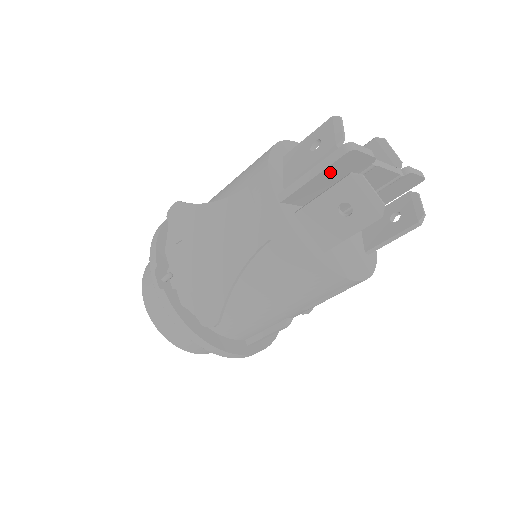
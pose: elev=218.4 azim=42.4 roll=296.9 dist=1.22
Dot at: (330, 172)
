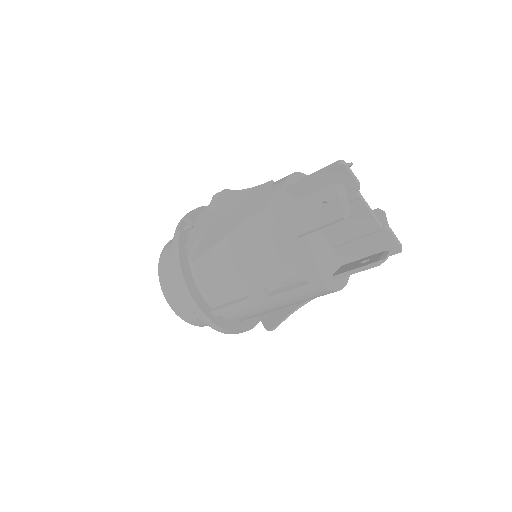
Dot at: (325, 179)
